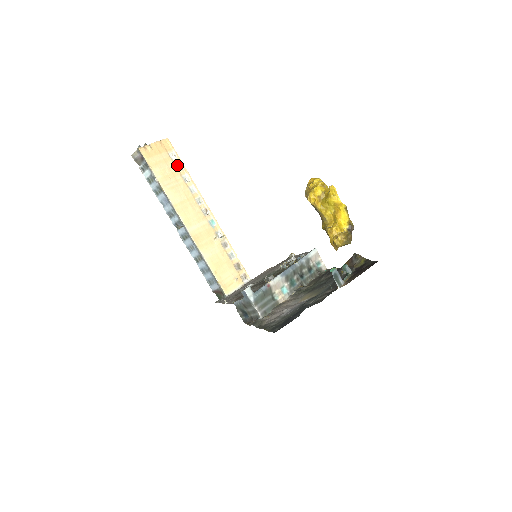
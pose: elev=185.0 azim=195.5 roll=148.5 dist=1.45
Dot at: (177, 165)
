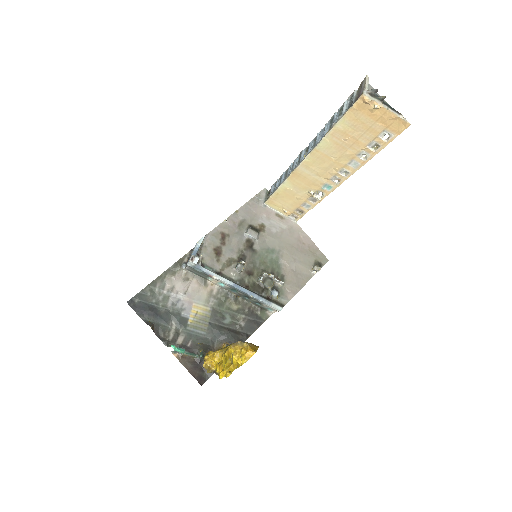
Dot at: (376, 142)
